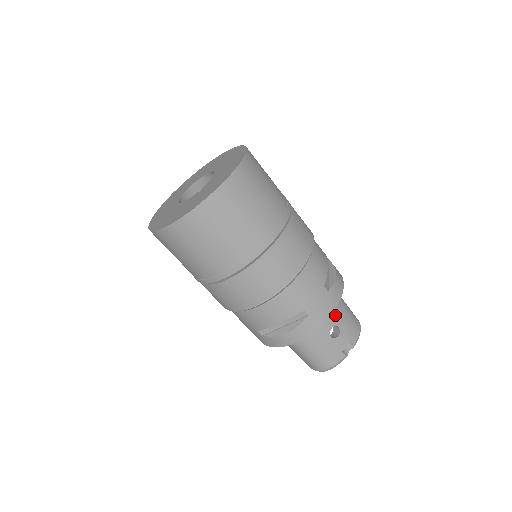
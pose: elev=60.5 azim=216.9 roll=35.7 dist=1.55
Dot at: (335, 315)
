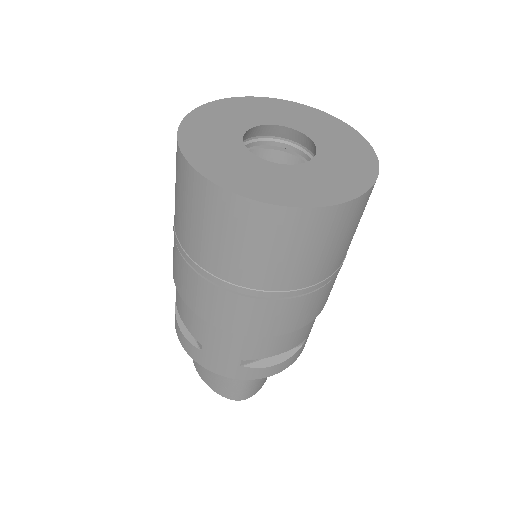
Dot at: occluded
